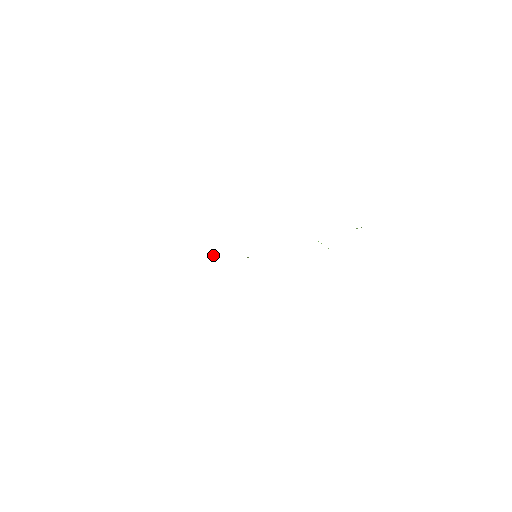
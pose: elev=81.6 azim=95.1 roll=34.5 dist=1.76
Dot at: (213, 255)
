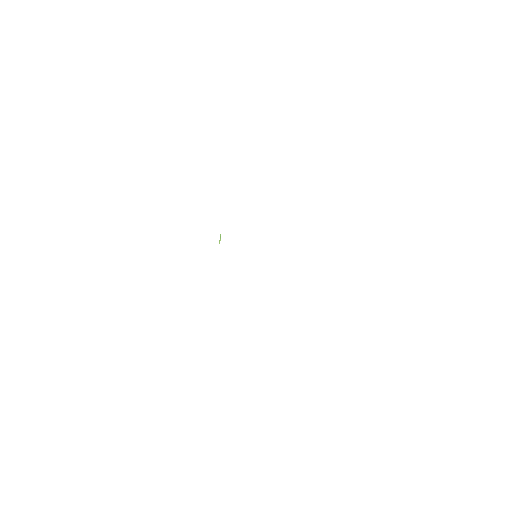
Dot at: (220, 239)
